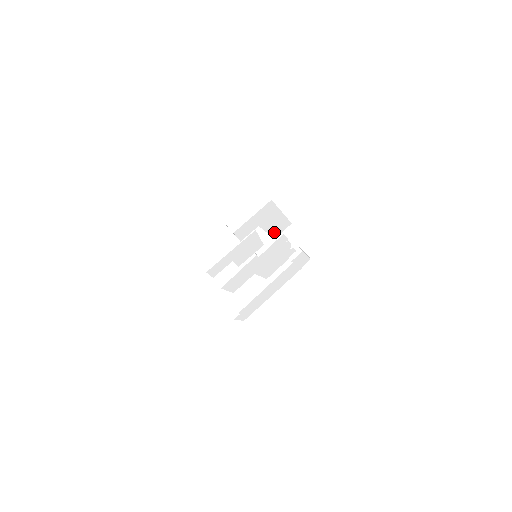
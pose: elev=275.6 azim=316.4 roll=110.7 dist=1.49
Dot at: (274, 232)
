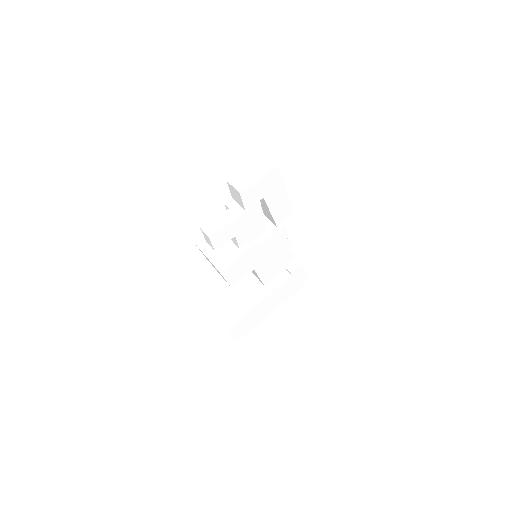
Dot at: (277, 216)
